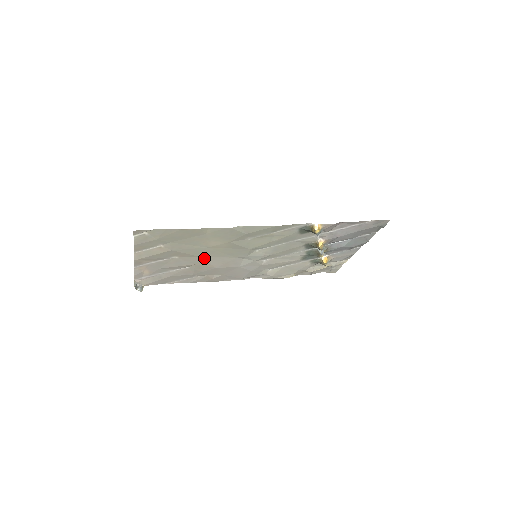
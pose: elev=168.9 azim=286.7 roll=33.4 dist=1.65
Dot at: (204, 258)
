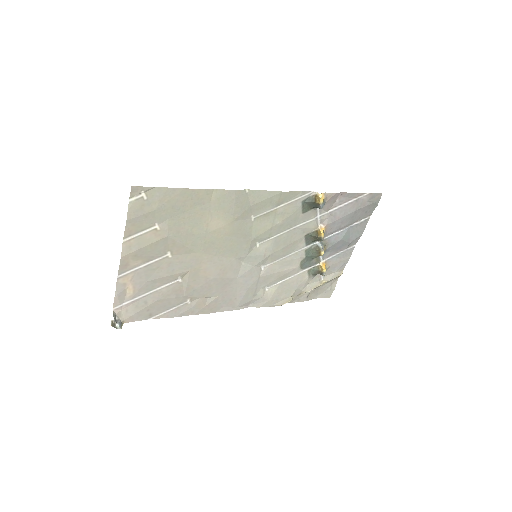
Dot at: (201, 257)
